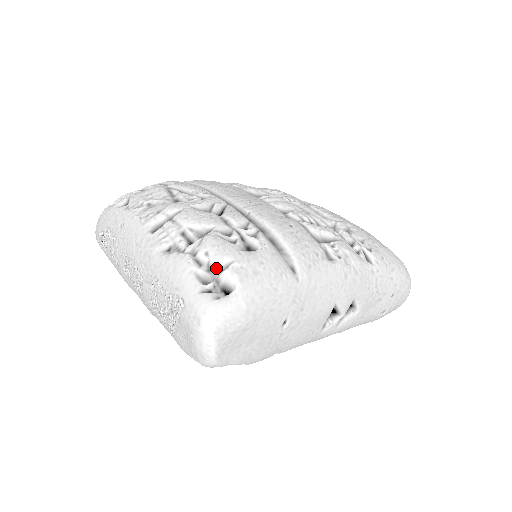
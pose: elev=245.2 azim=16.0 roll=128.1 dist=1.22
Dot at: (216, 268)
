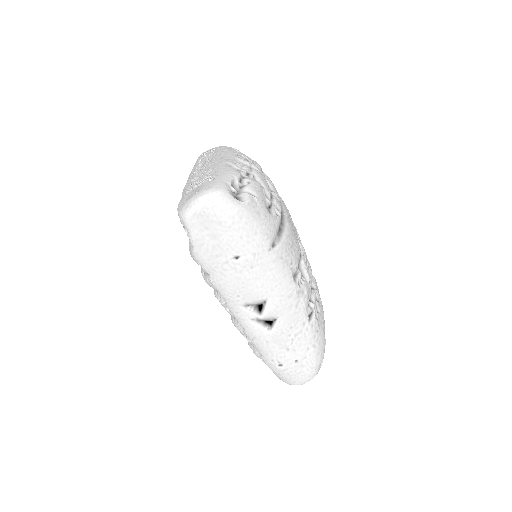
Dot at: (245, 189)
